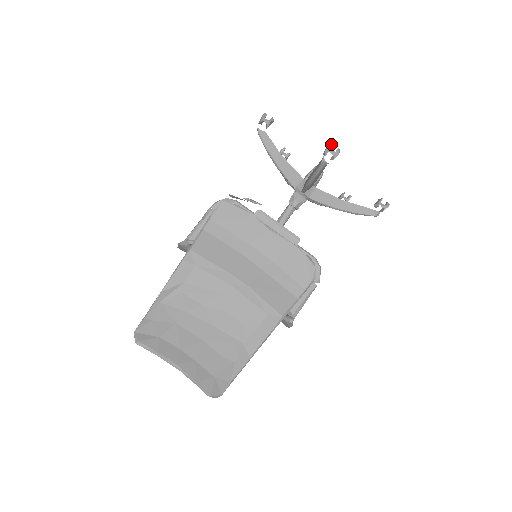
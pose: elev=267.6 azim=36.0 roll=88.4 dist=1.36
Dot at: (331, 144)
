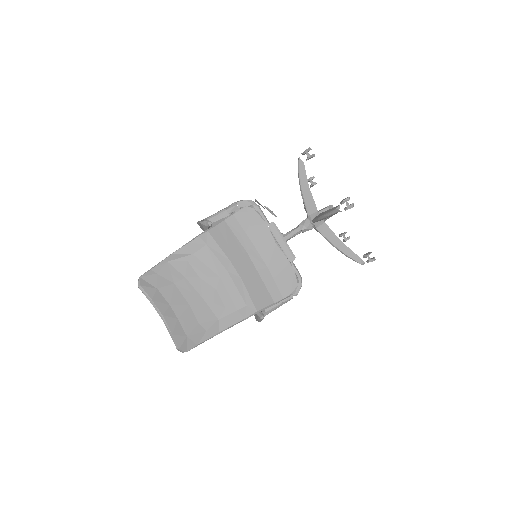
Dot at: (349, 198)
